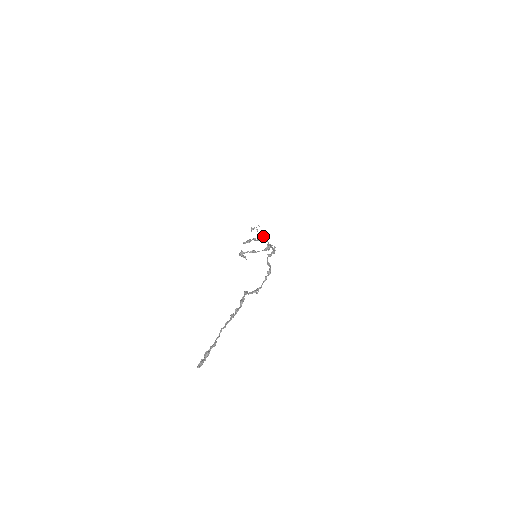
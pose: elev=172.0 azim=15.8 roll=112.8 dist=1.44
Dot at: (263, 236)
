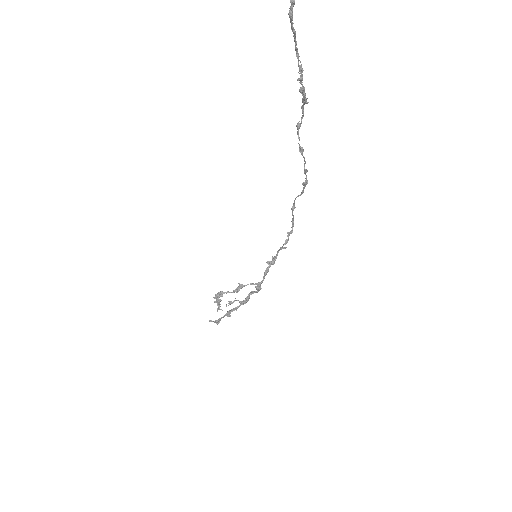
Dot at: occluded
